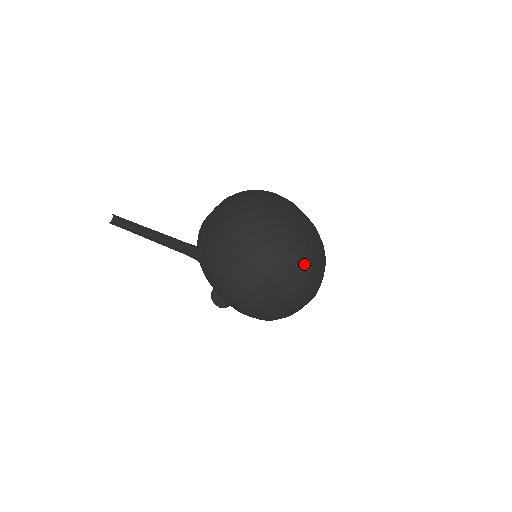
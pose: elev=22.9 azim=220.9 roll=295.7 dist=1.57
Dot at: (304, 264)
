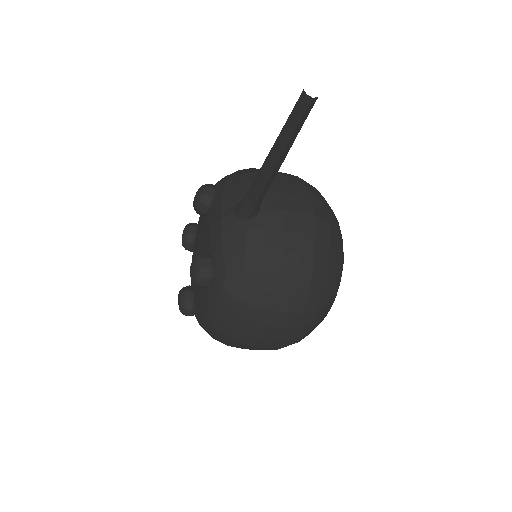
Dot at: occluded
